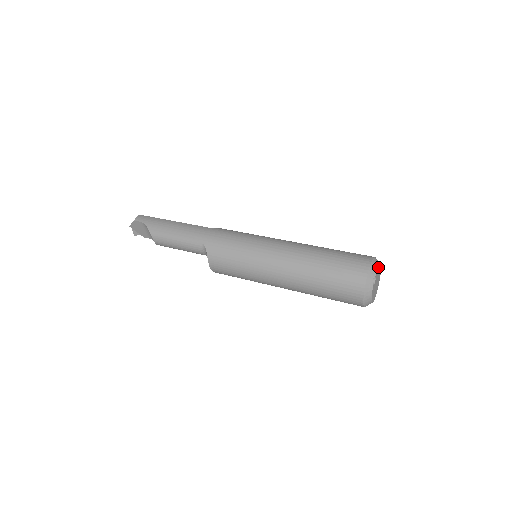
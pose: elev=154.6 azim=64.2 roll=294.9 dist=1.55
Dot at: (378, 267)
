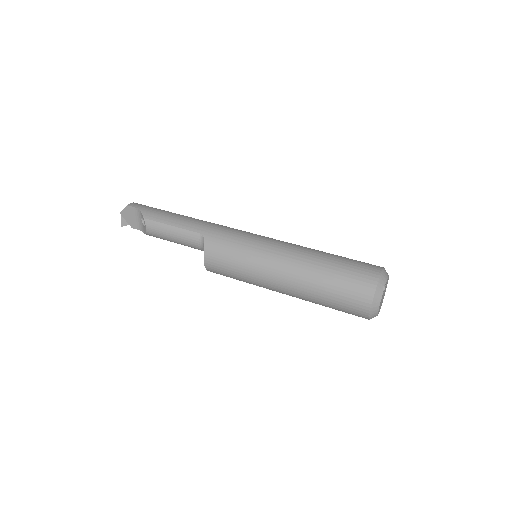
Dot at: (388, 277)
